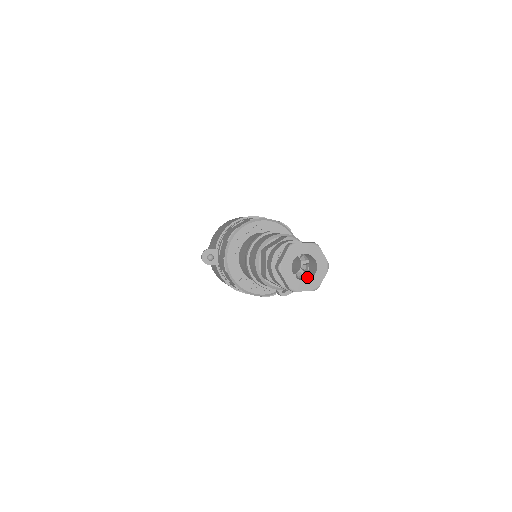
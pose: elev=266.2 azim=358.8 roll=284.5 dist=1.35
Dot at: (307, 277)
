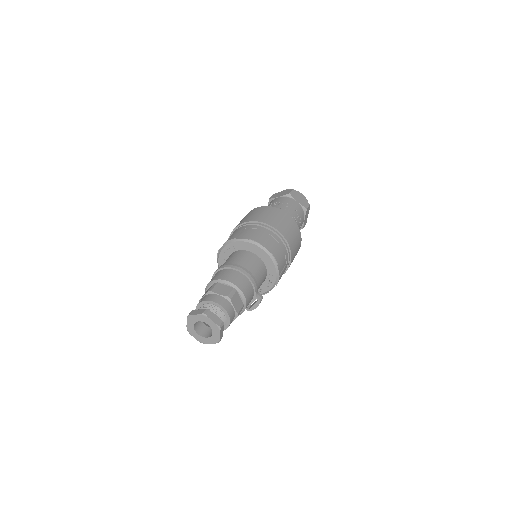
Dot at: occluded
